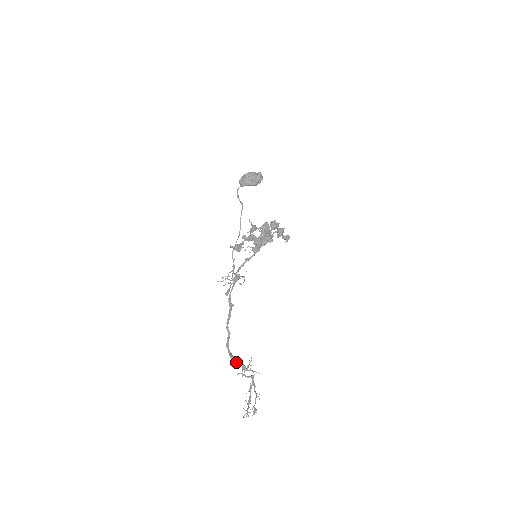
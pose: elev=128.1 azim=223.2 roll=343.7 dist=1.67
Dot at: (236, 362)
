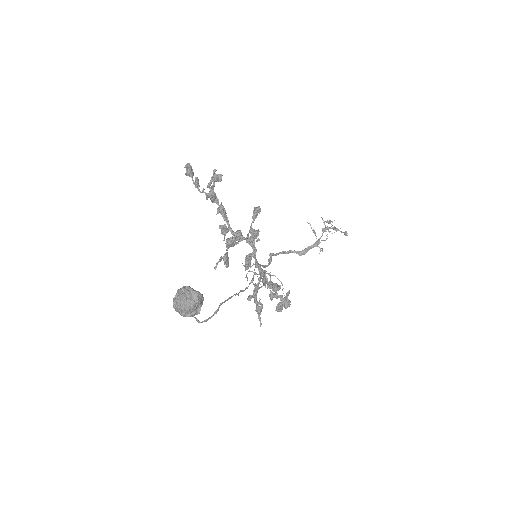
Dot at: occluded
